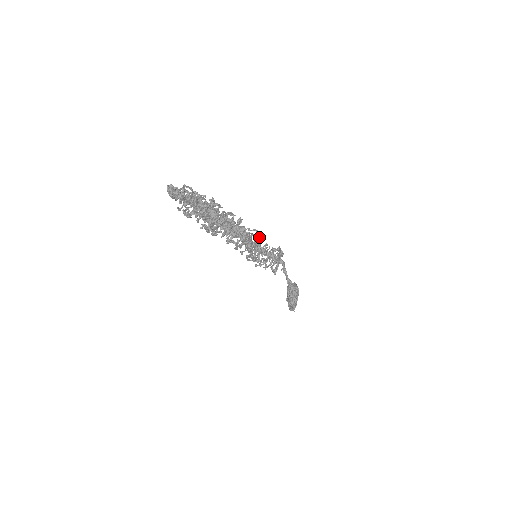
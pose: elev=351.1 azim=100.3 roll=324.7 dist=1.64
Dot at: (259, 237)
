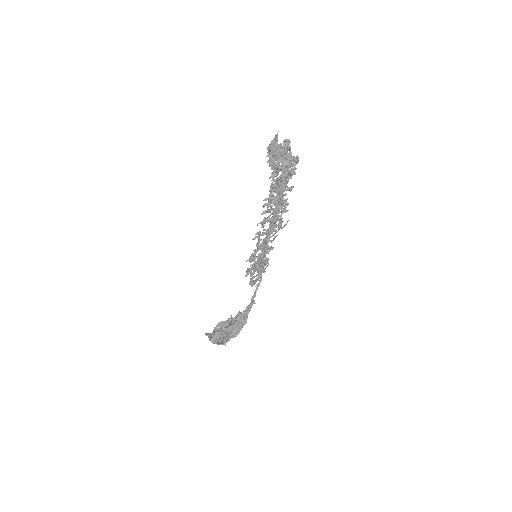
Dot at: occluded
